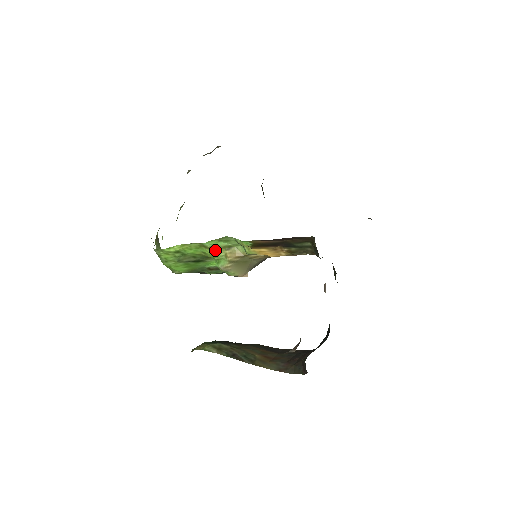
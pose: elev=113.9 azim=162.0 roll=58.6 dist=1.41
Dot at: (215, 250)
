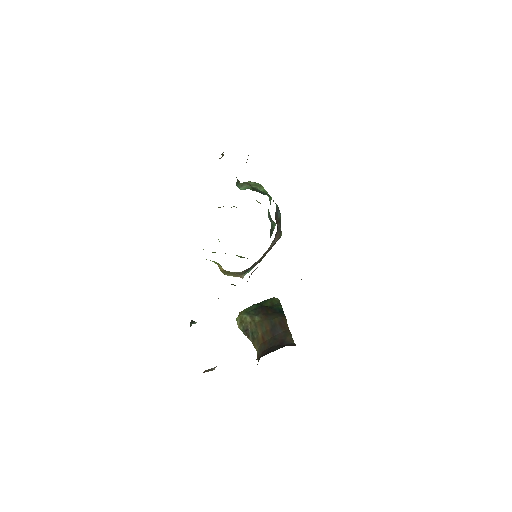
Dot at: occluded
